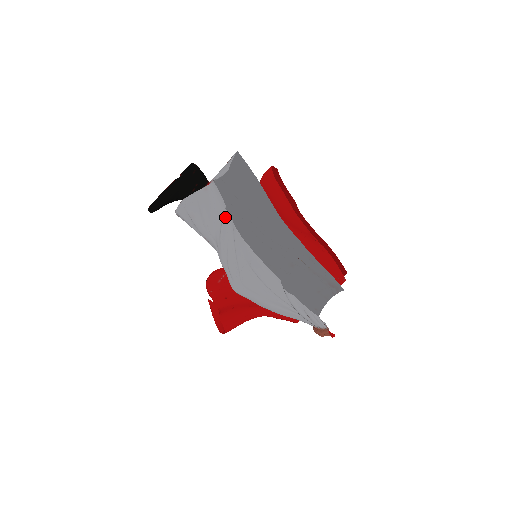
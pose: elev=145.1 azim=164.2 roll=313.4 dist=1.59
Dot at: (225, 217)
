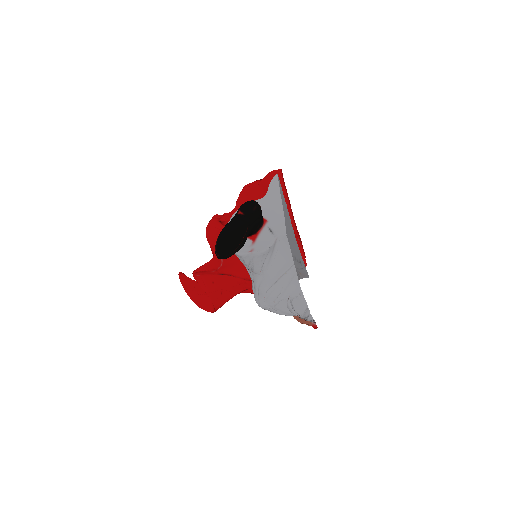
Dot at: (289, 268)
